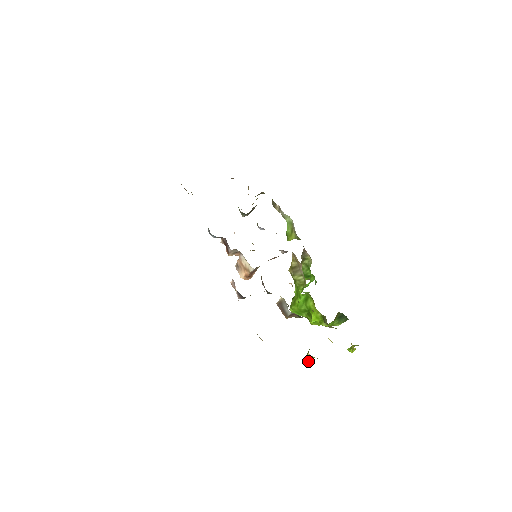
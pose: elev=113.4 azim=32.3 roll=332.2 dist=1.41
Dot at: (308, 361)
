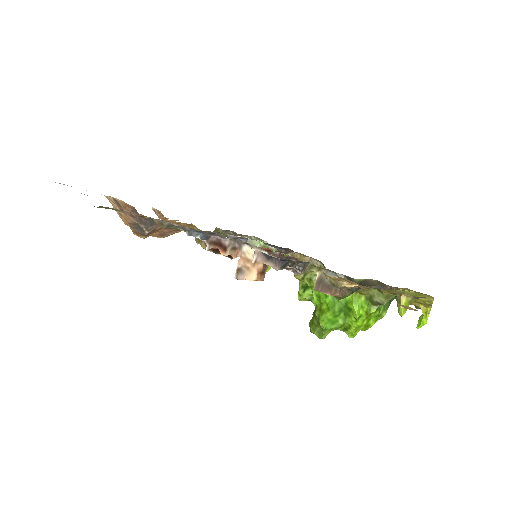
Dot at: (405, 312)
